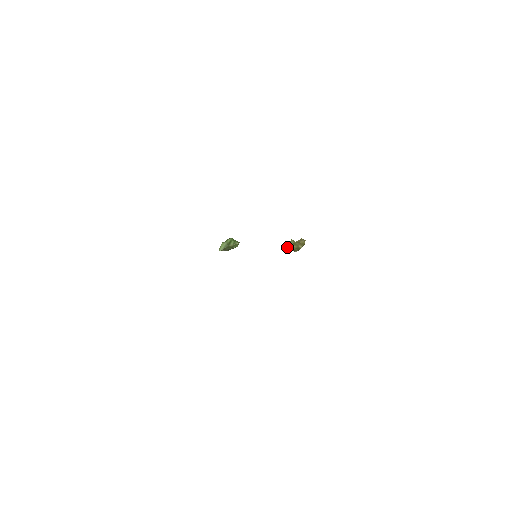
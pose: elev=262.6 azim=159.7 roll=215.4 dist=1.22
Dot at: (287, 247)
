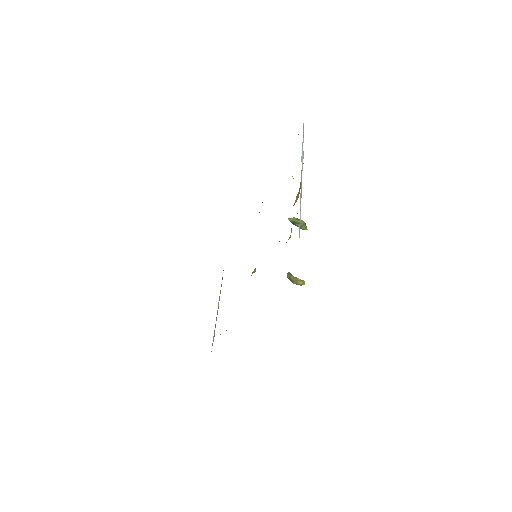
Dot at: (287, 273)
